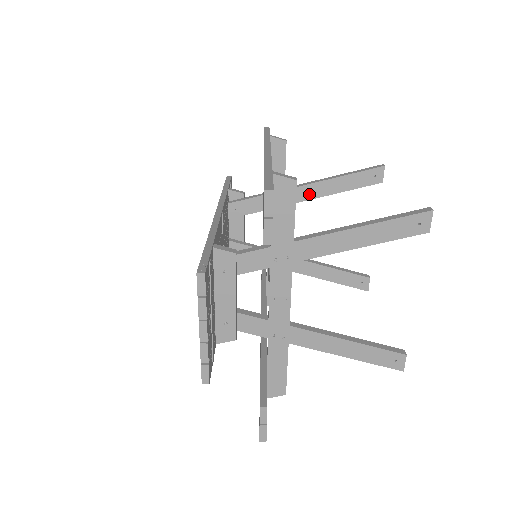
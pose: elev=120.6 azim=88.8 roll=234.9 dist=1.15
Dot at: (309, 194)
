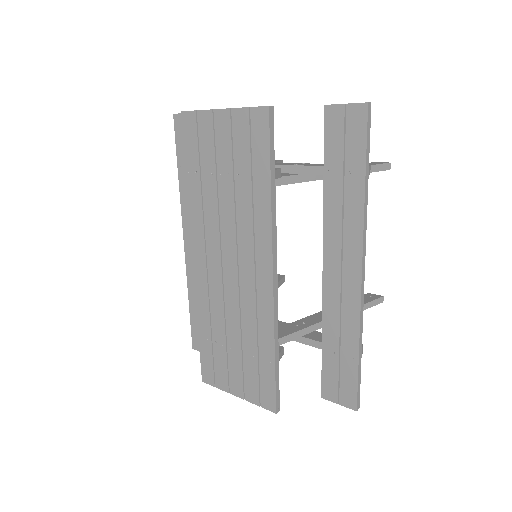
Dot at: occluded
